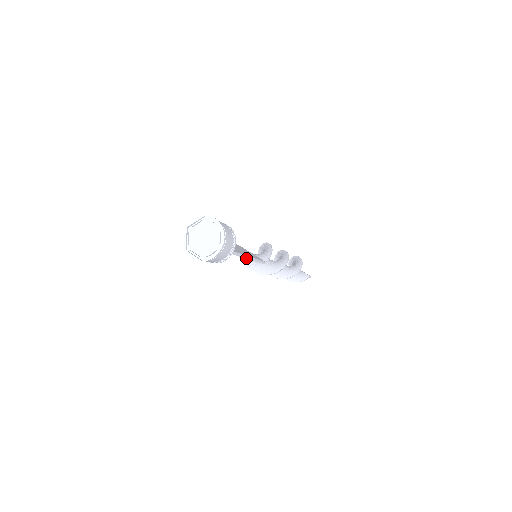
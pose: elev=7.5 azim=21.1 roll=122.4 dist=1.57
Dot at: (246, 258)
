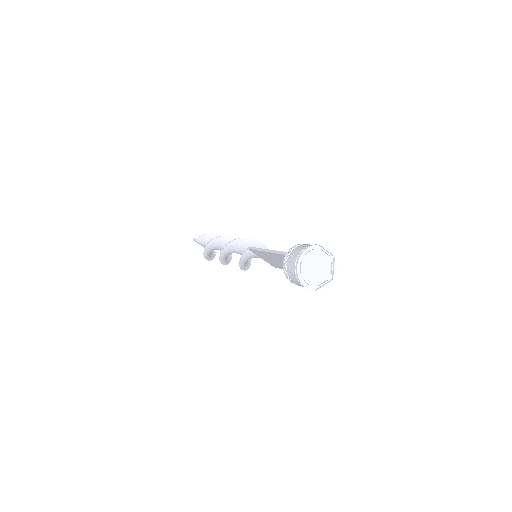
Dot at: occluded
